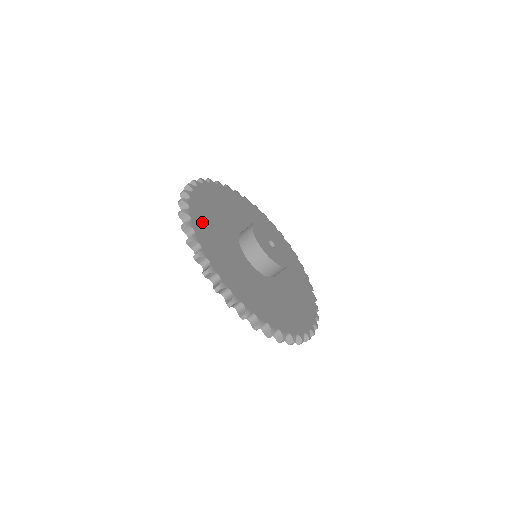
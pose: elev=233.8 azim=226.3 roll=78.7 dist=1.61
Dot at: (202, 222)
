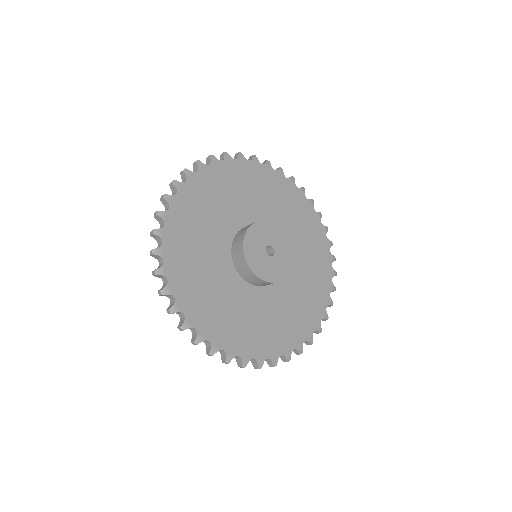
Dot at: (179, 255)
